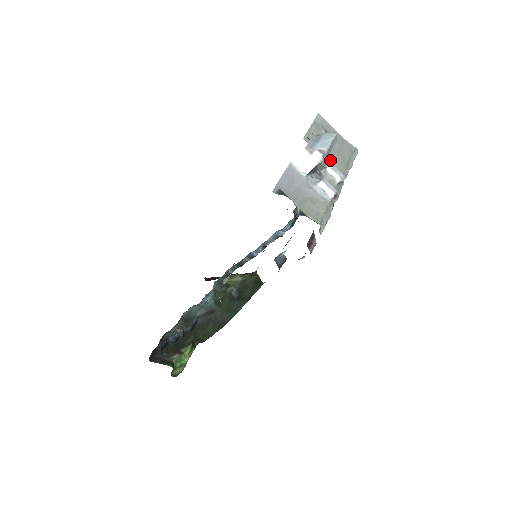
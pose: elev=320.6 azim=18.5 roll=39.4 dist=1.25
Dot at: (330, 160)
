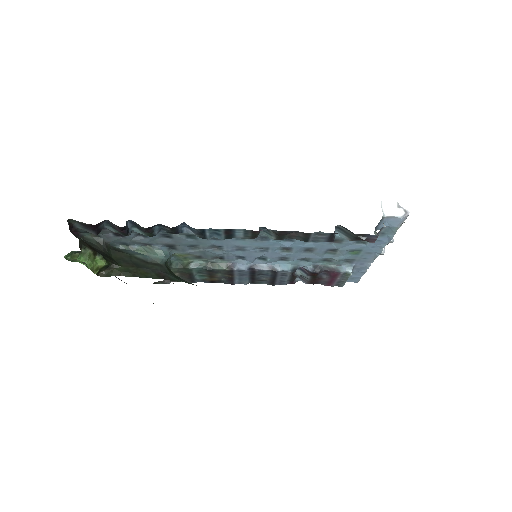
Dot at: occluded
